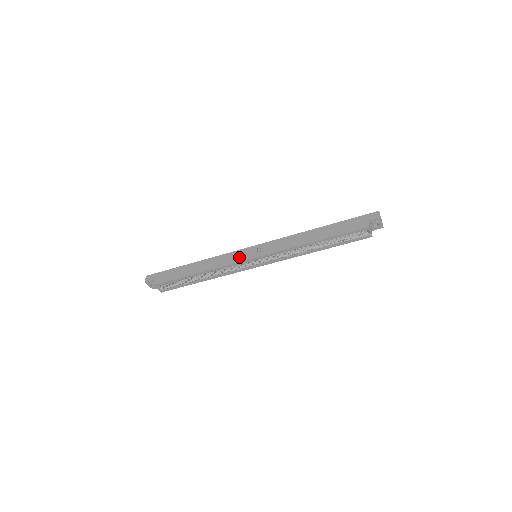
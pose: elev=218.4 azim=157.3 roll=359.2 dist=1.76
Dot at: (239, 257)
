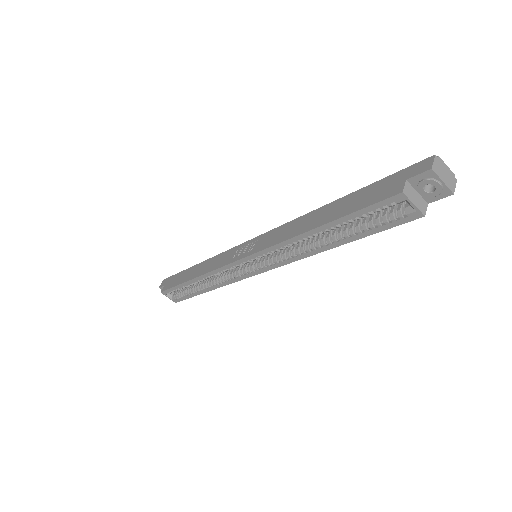
Dot at: (231, 257)
